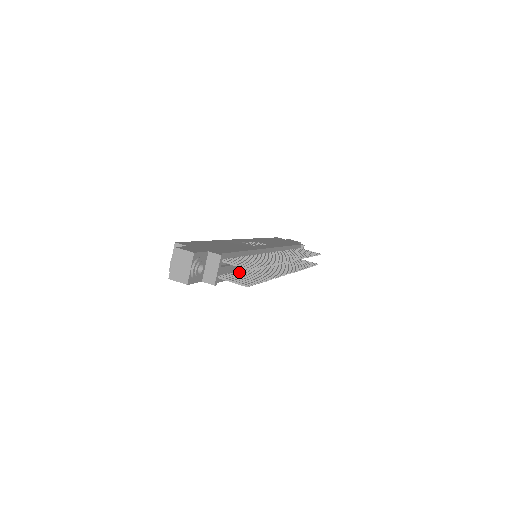
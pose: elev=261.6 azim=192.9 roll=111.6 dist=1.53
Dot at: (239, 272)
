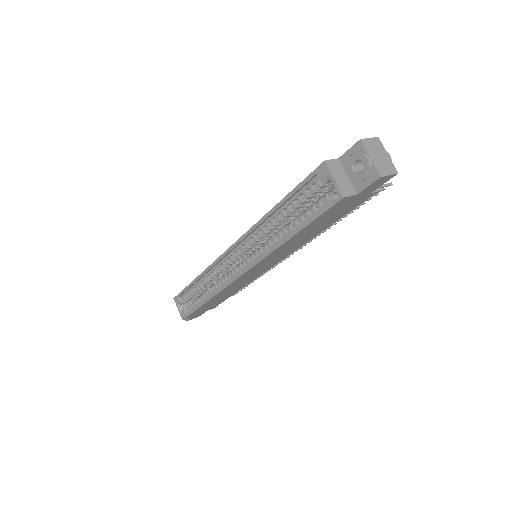
Dot at: occluded
